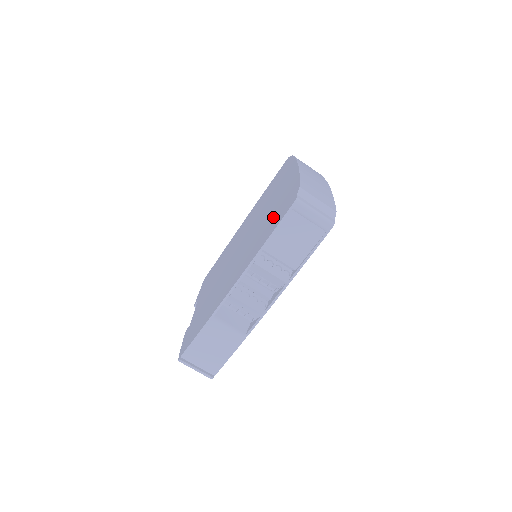
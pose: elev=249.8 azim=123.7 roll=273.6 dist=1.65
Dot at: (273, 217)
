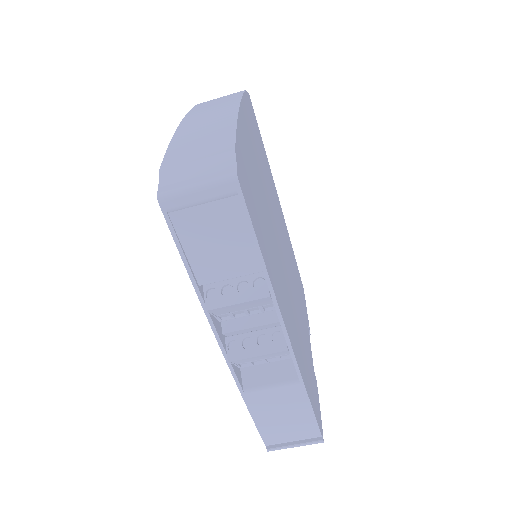
Dot at: occluded
